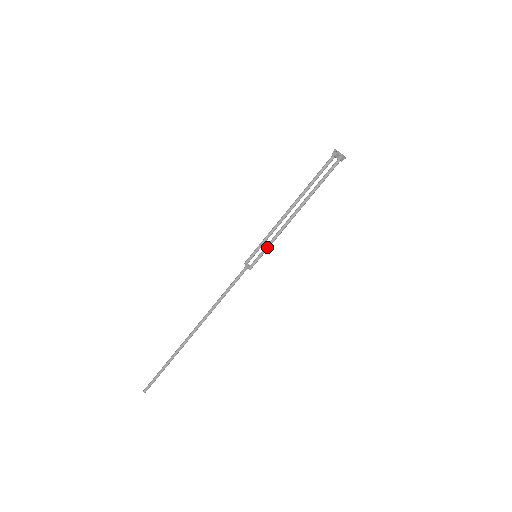
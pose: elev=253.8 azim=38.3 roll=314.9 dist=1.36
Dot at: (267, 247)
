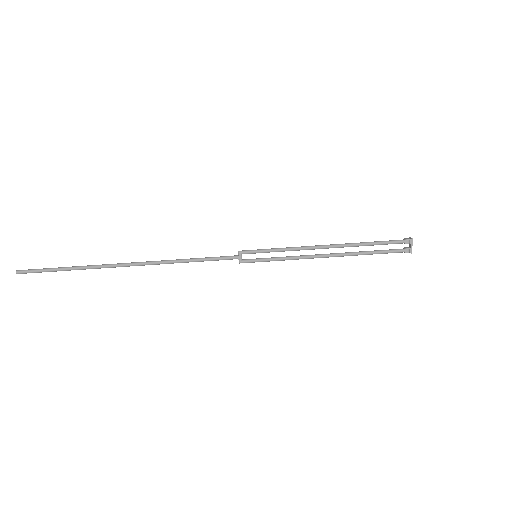
Dot at: (274, 260)
